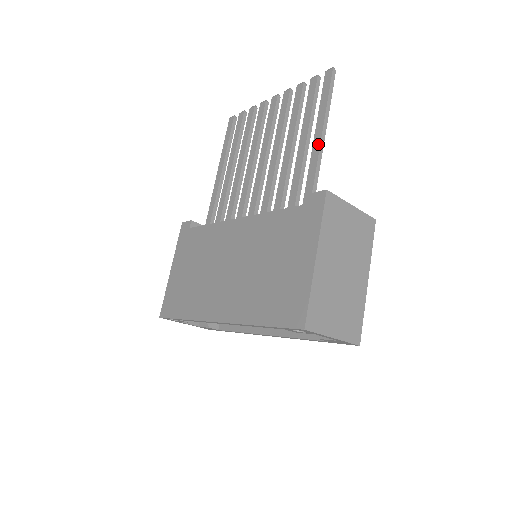
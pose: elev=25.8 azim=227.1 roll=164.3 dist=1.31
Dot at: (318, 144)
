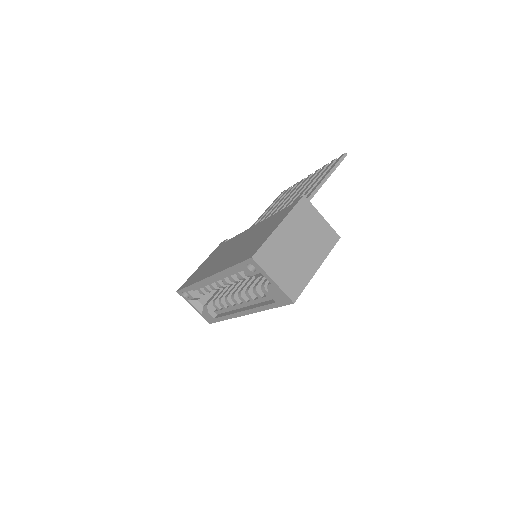
Dot at: (317, 185)
